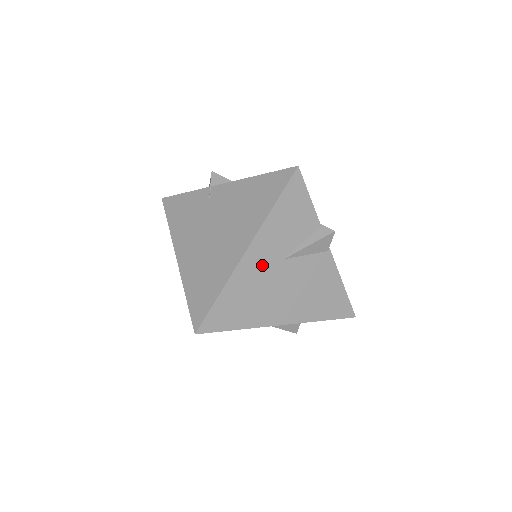
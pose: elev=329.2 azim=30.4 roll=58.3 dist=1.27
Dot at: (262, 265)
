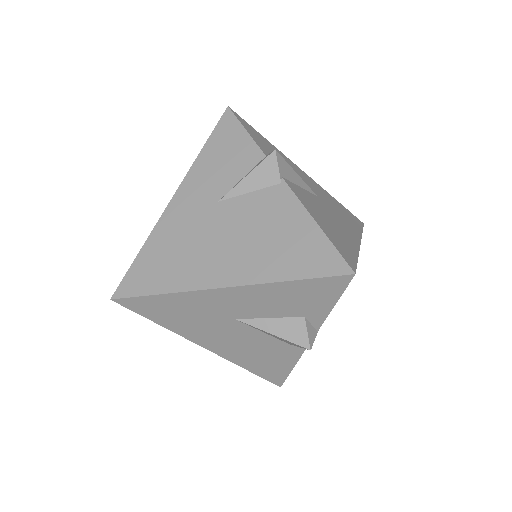
Dot at: (191, 212)
